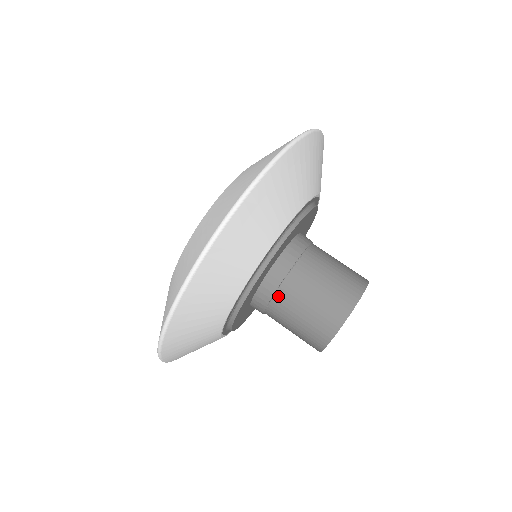
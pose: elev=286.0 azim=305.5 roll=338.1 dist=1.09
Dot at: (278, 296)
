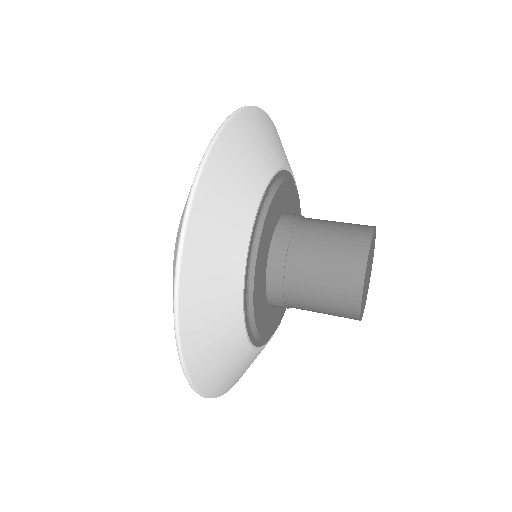
Dot at: (289, 268)
